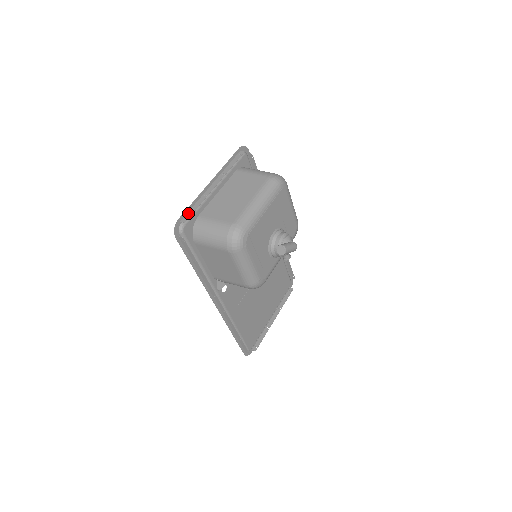
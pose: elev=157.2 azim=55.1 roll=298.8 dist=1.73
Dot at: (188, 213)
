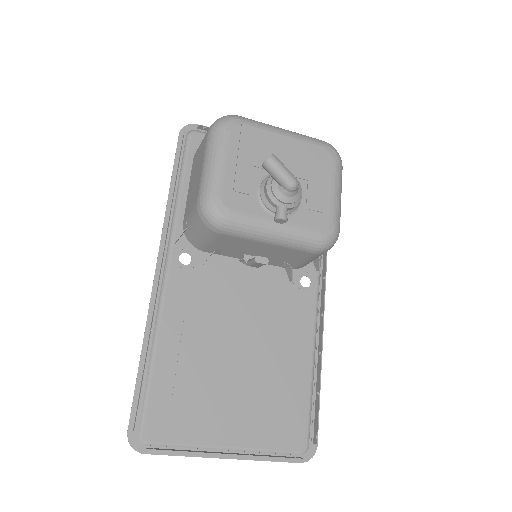
Dot at: occluded
